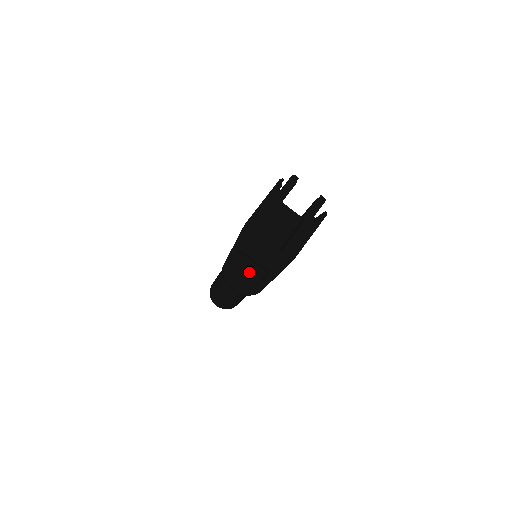
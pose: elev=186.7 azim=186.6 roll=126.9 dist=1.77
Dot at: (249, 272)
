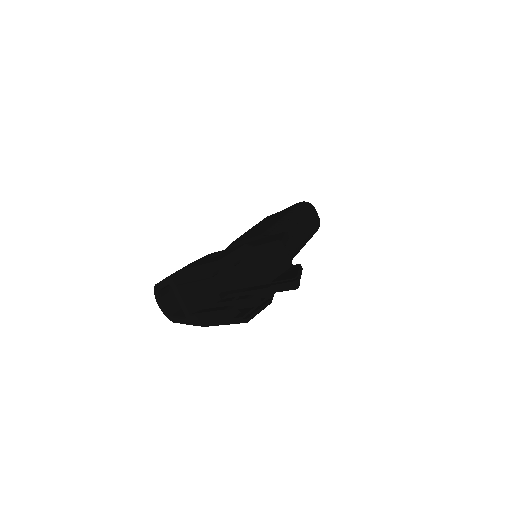
Dot at: occluded
